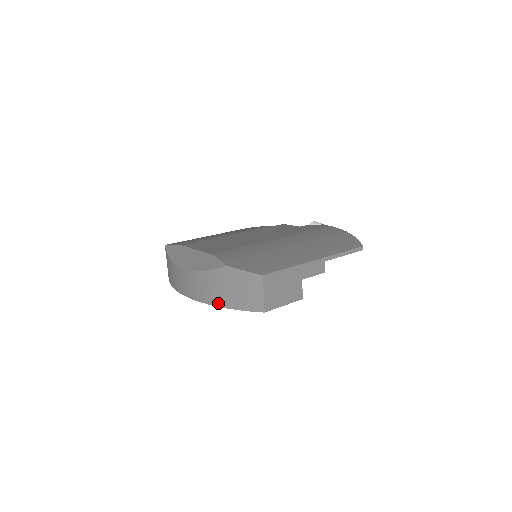
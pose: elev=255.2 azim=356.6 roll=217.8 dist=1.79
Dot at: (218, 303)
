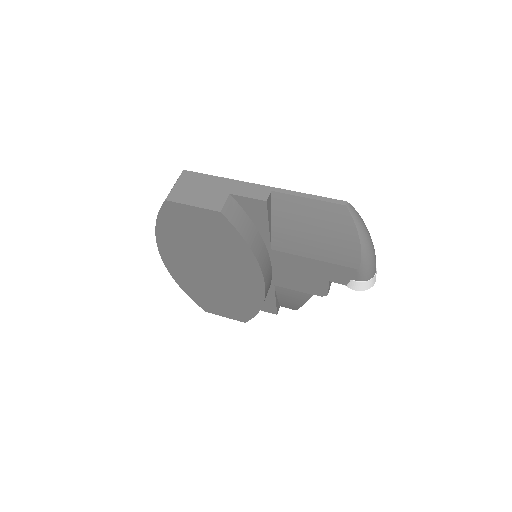
Dot at: occluded
